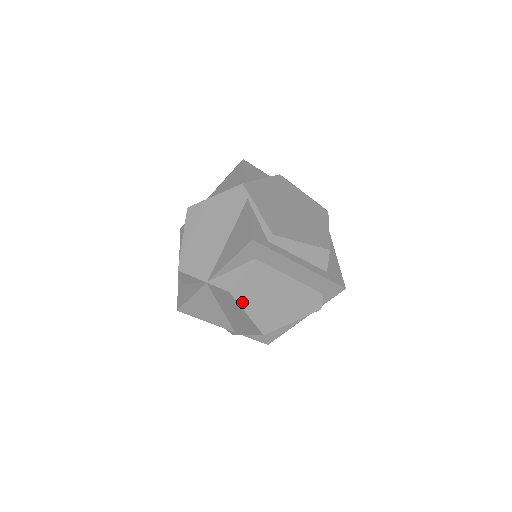
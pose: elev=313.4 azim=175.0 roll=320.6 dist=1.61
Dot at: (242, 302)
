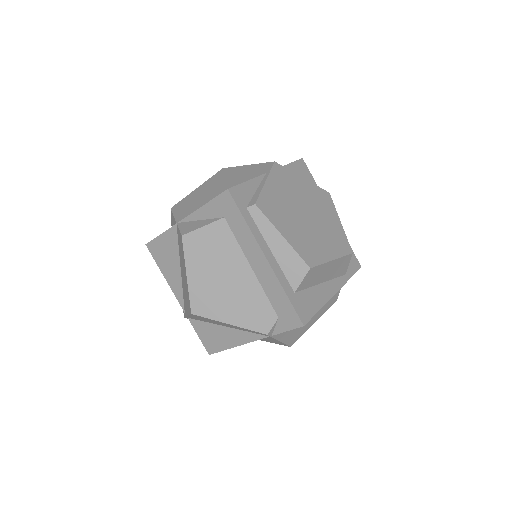
Dot at: (189, 257)
